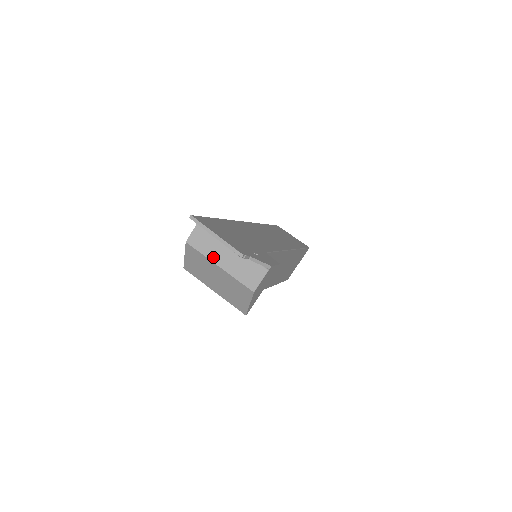
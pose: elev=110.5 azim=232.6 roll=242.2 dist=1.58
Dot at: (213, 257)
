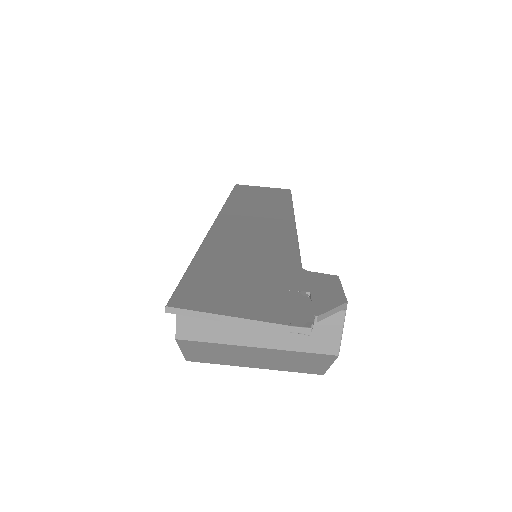
Dot at: (237, 338)
